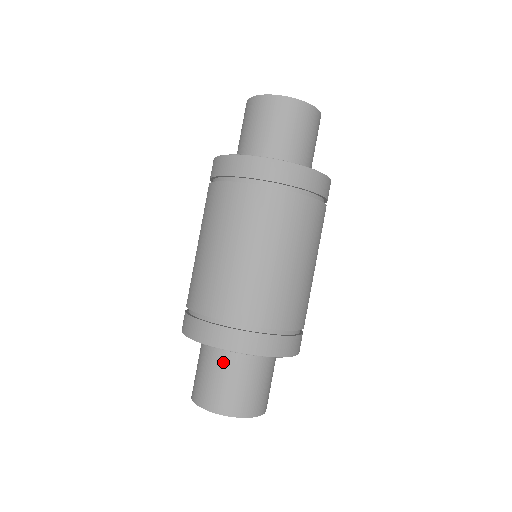
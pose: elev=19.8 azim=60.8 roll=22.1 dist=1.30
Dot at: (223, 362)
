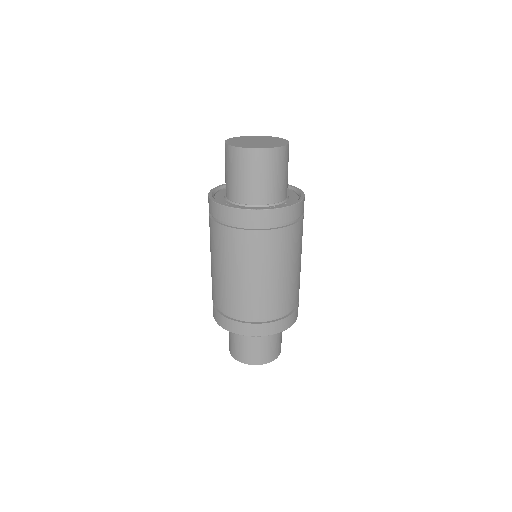
Dot at: occluded
